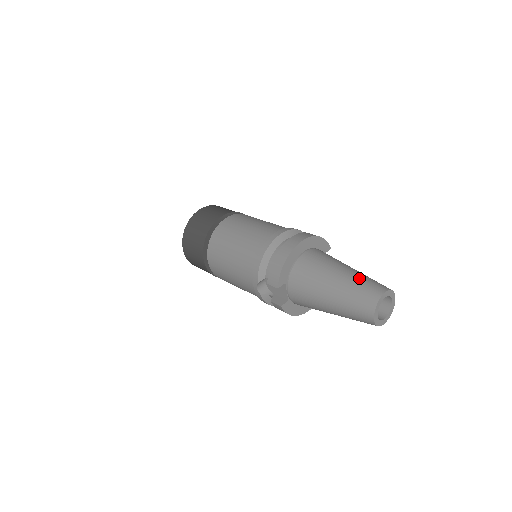
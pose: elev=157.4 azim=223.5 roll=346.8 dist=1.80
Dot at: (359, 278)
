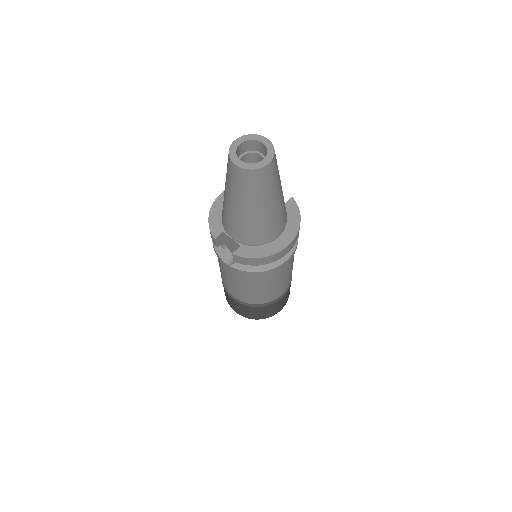
Dot at: occluded
